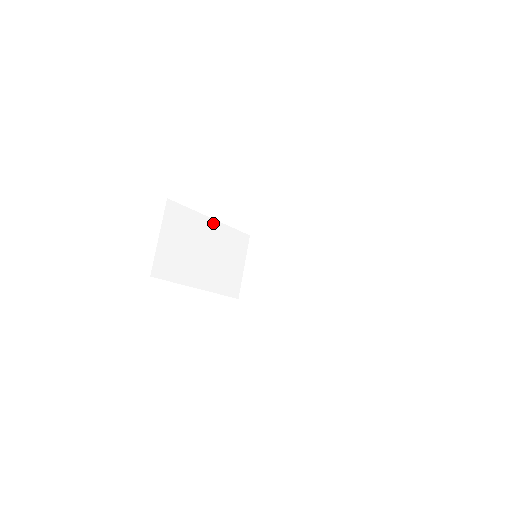
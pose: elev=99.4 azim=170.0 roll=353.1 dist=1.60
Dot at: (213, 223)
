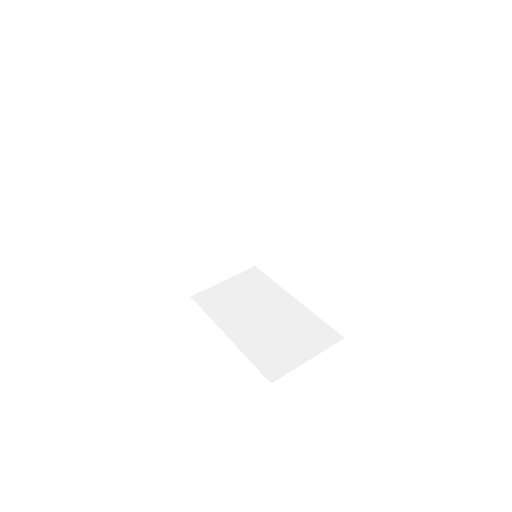
Dot at: (246, 214)
